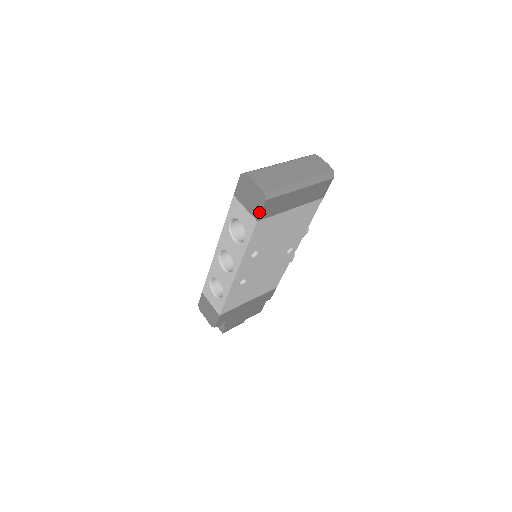
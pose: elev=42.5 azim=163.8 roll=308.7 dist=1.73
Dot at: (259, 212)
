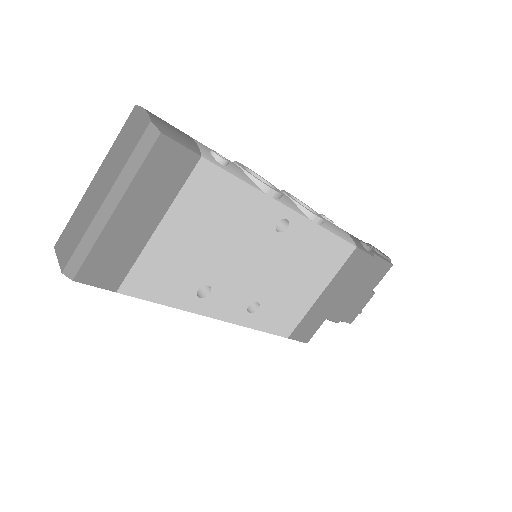
Dot at: (99, 286)
